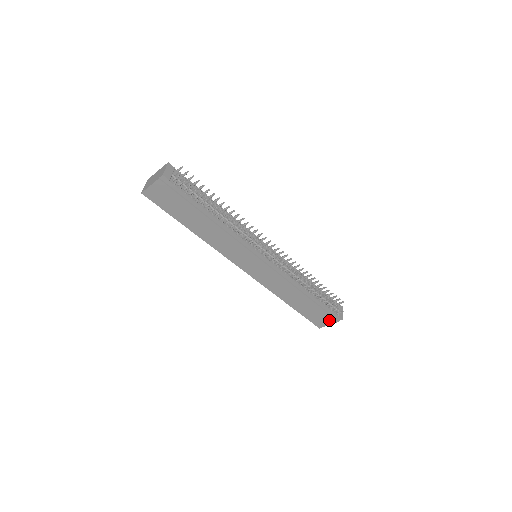
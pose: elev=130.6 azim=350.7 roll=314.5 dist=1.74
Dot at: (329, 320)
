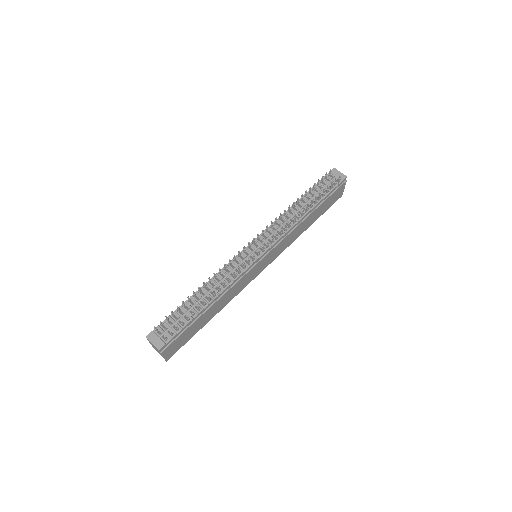
Dot at: (341, 189)
